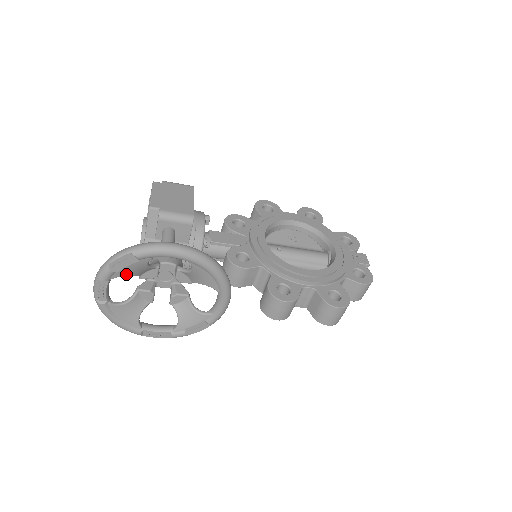
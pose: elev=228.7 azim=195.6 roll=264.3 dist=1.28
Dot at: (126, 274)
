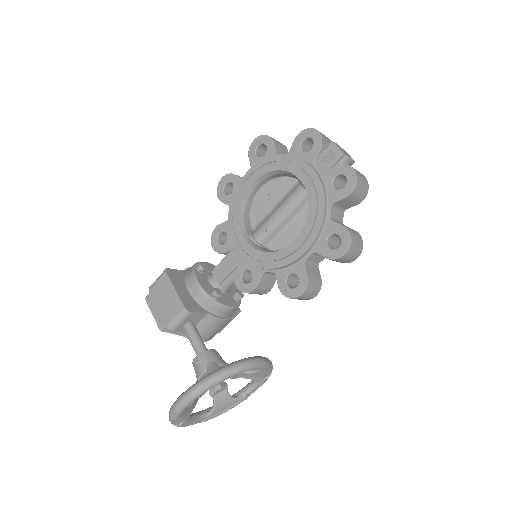
Dot at: (190, 414)
